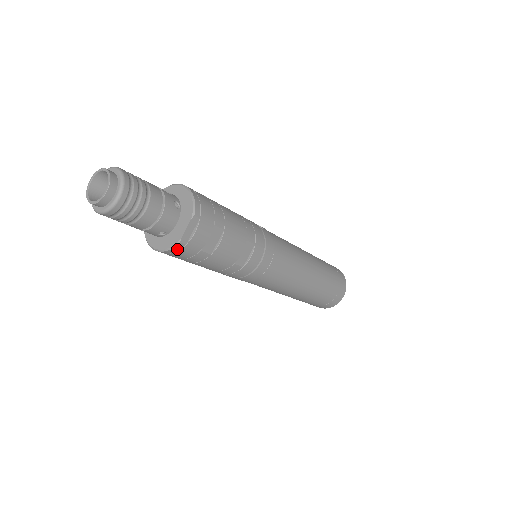
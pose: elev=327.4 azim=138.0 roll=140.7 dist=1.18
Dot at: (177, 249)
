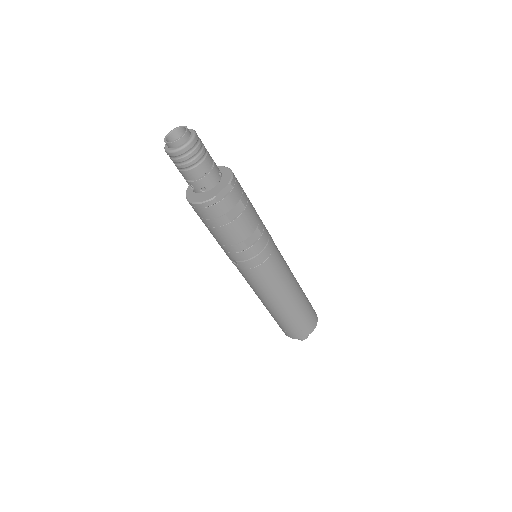
Dot at: (210, 204)
